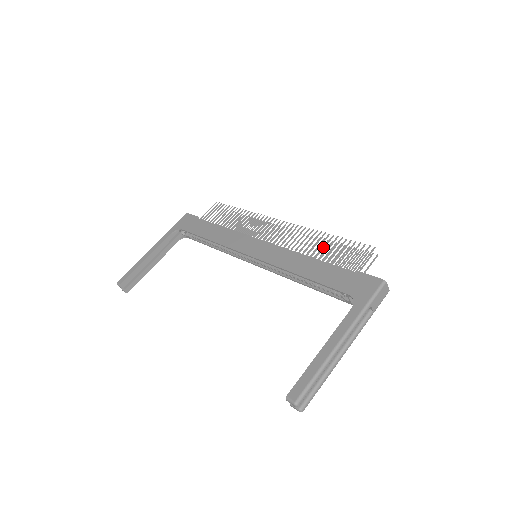
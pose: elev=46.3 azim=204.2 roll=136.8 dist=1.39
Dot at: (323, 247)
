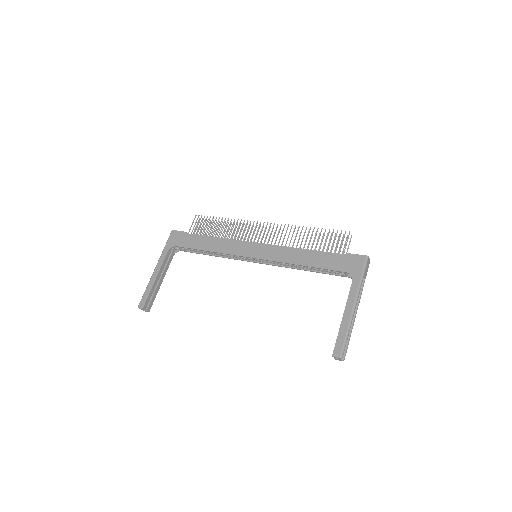
Dot at: (310, 239)
